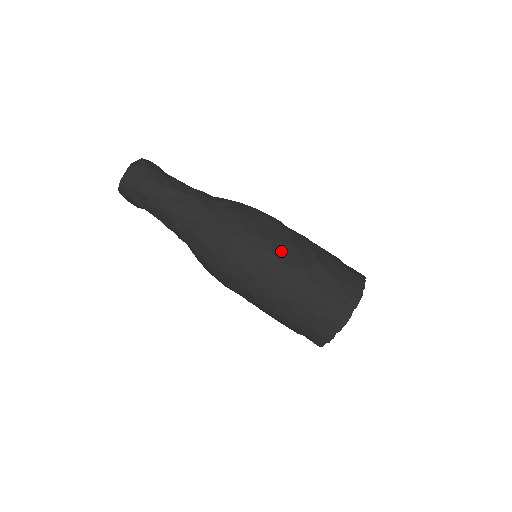
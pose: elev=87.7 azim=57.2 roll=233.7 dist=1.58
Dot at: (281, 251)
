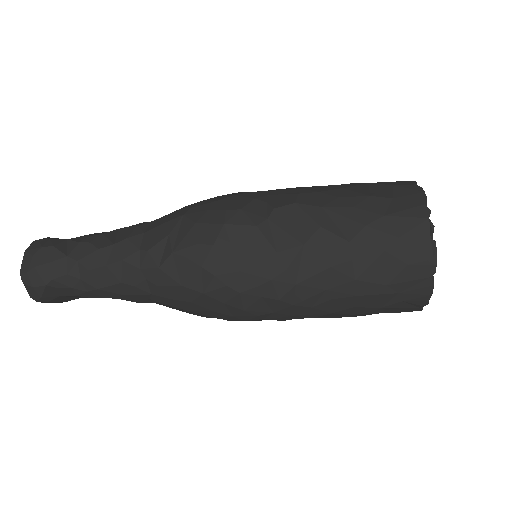
Dot at: (281, 268)
